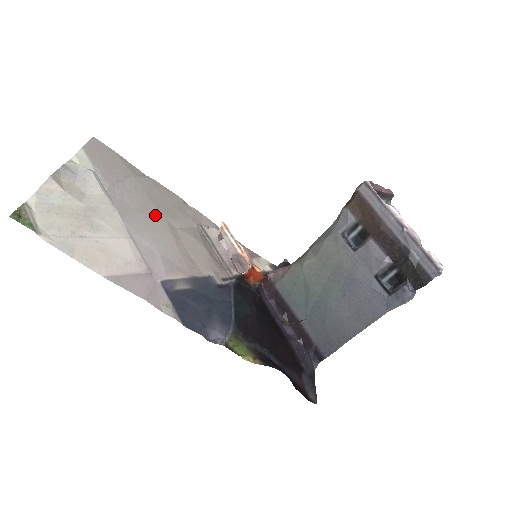
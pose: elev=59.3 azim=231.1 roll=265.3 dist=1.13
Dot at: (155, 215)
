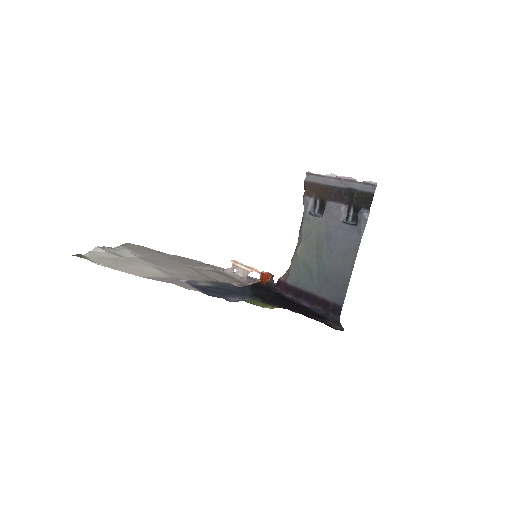
Dot at: (178, 264)
